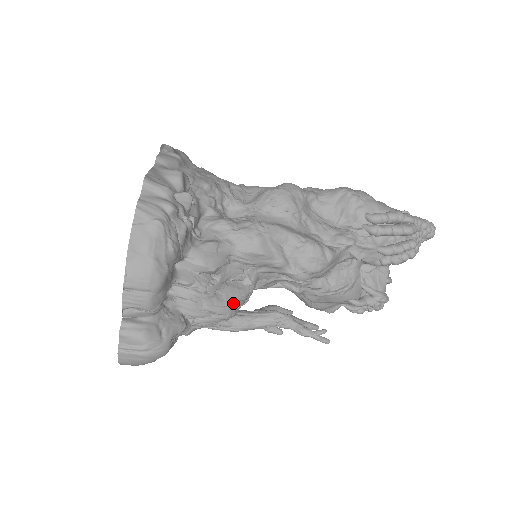
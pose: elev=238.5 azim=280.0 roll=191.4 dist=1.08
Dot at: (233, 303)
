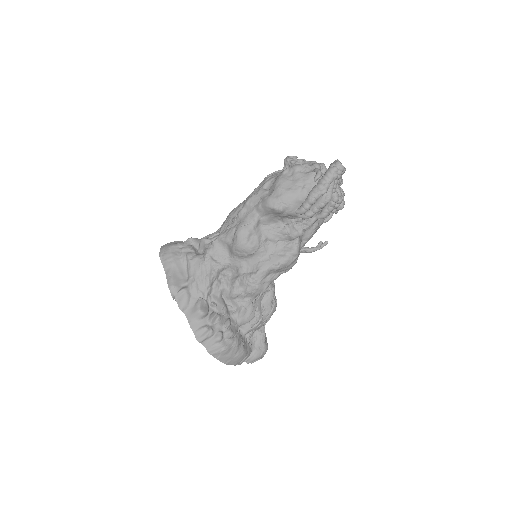
Dot at: (272, 304)
